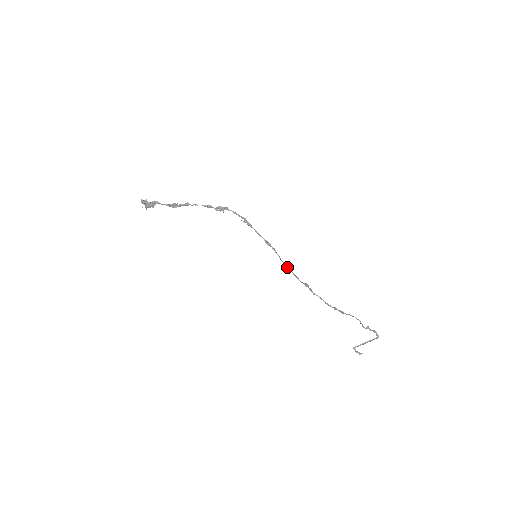
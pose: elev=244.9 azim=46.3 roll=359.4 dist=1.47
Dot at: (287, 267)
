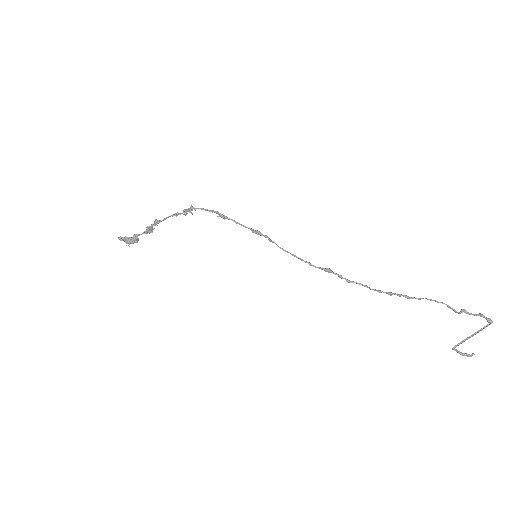
Dot at: (290, 253)
